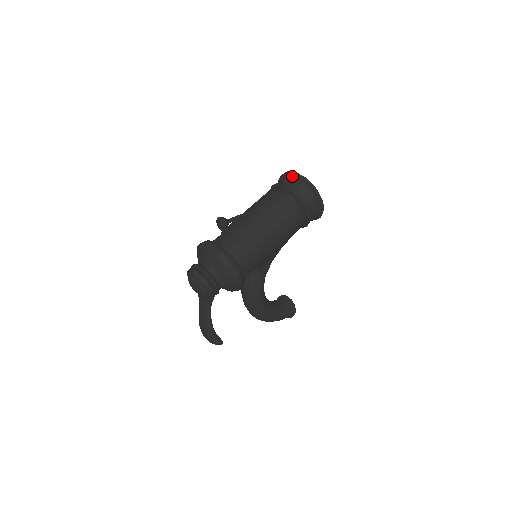
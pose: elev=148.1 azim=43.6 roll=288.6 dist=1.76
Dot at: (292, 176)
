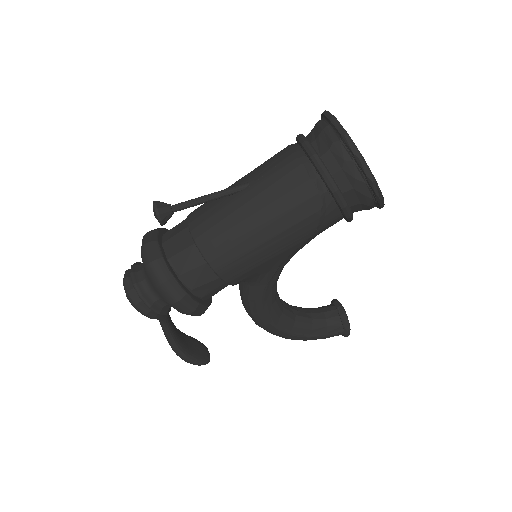
Dot at: (326, 123)
